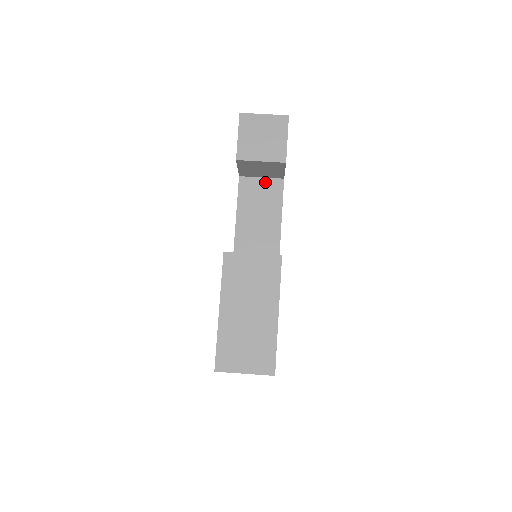
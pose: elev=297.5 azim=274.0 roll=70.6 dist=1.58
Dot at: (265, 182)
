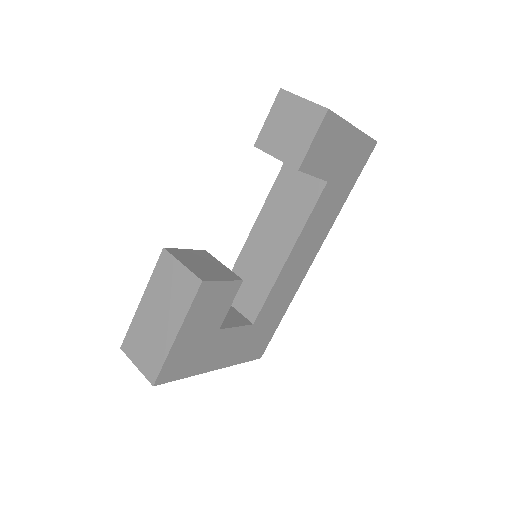
Dot at: (307, 177)
